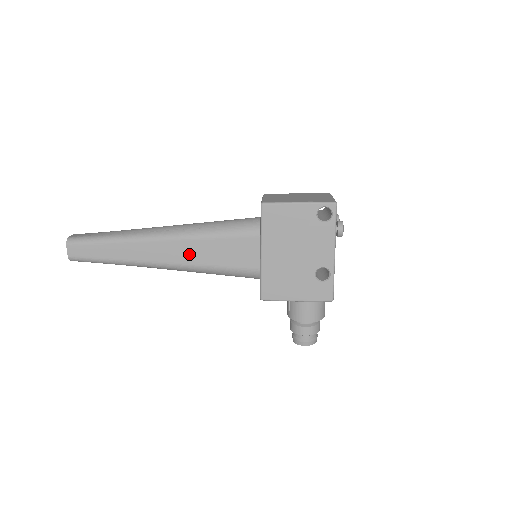
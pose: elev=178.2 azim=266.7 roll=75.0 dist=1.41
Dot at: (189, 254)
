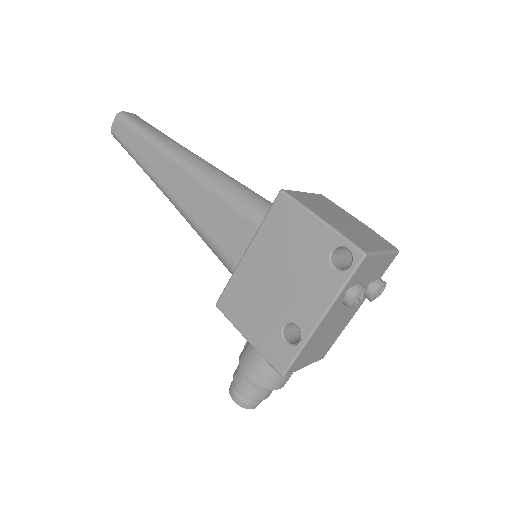
Dot at: (192, 199)
